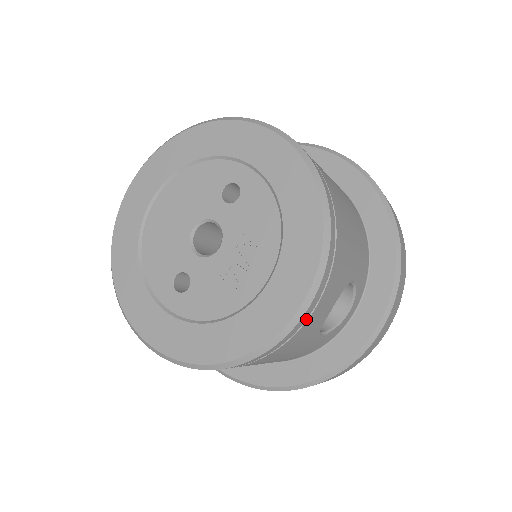
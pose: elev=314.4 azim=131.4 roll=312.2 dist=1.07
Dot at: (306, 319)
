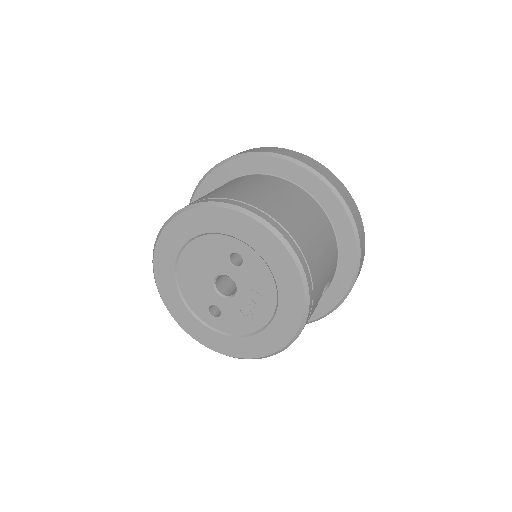
Dot at: occluded
